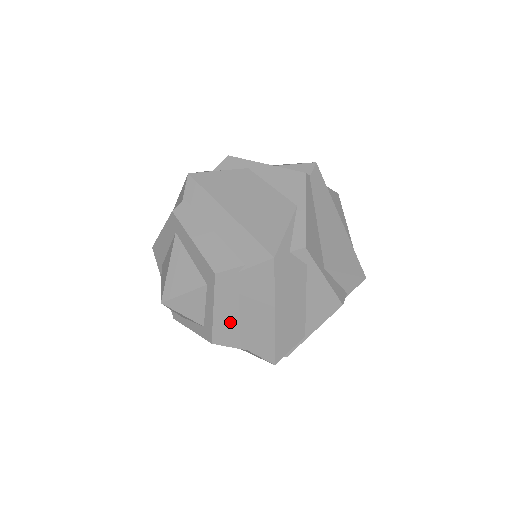
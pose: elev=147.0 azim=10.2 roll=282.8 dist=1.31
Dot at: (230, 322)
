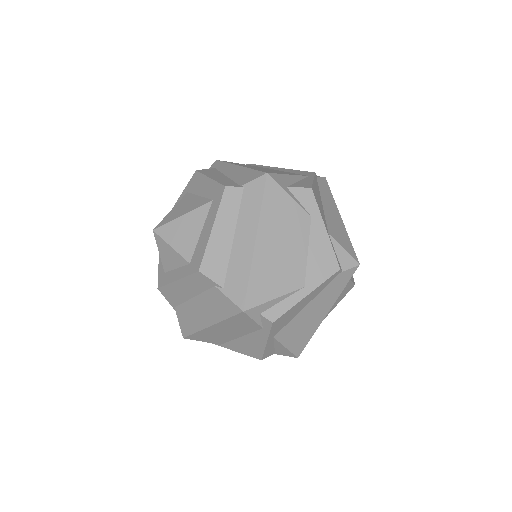
Dot at: (181, 294)
